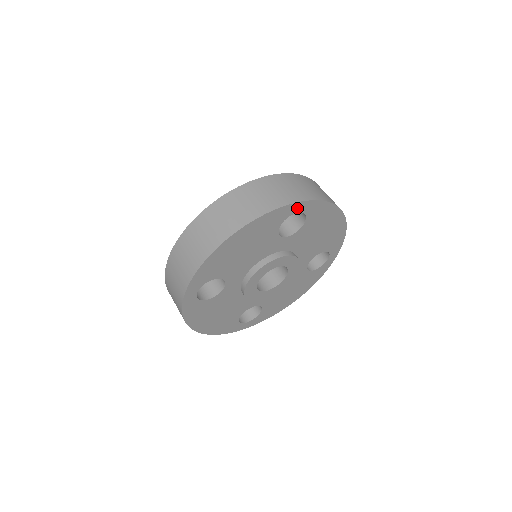
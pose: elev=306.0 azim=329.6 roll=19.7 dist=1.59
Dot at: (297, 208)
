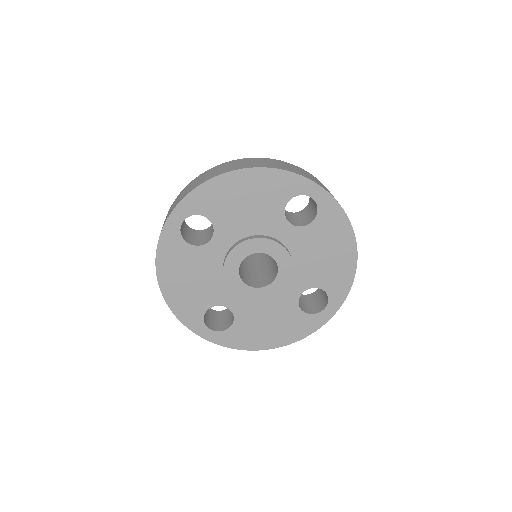
Dot at: (312, 191)
